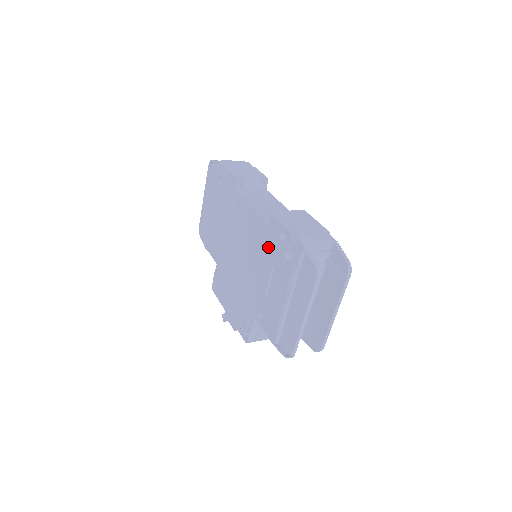
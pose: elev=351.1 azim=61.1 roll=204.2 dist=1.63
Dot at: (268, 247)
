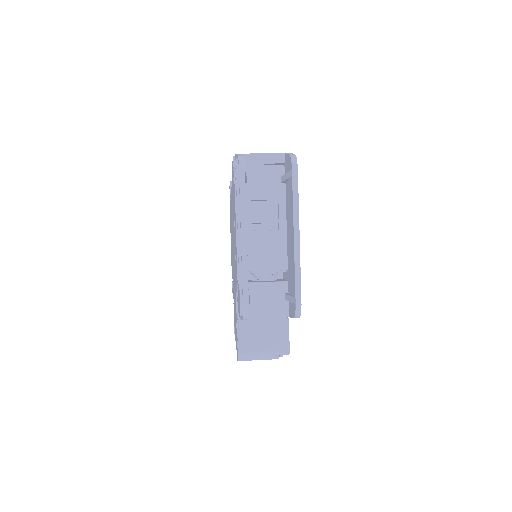
Dot at: (233, 204)
